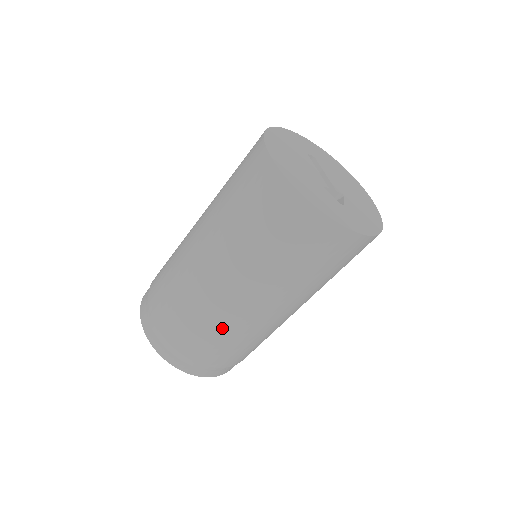
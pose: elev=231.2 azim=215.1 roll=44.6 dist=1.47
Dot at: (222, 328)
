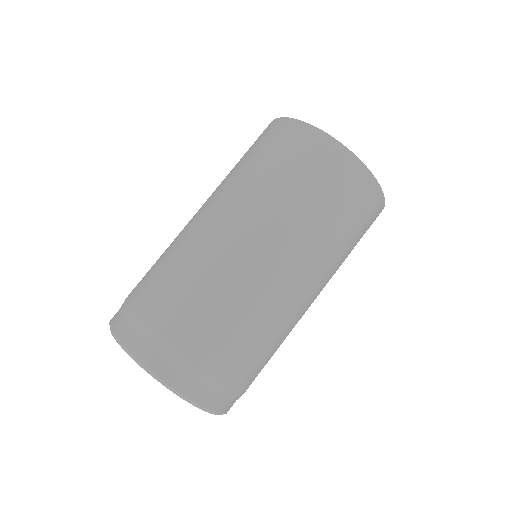
Dot at: (205, 276)
